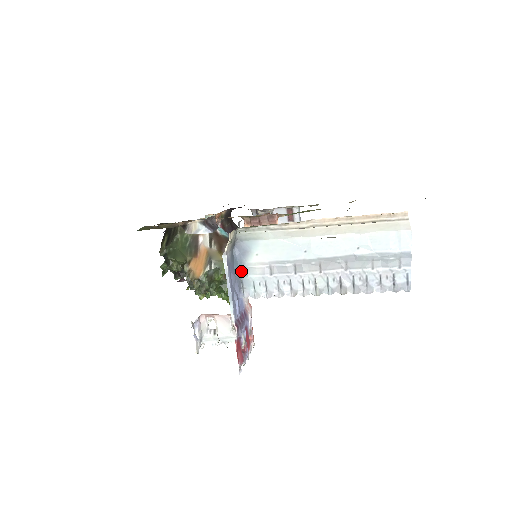
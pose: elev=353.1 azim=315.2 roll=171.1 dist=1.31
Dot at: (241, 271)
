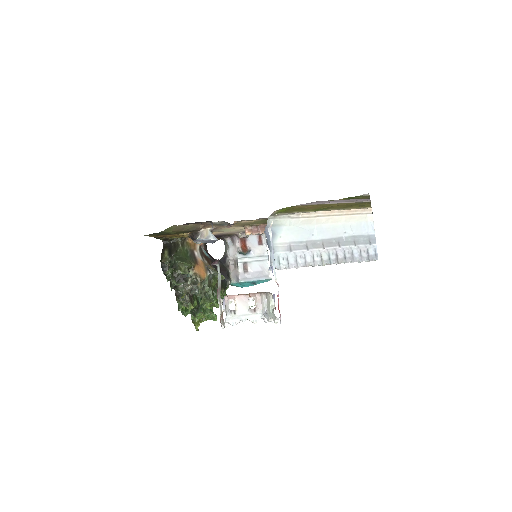
Dot at: (270, 249)
